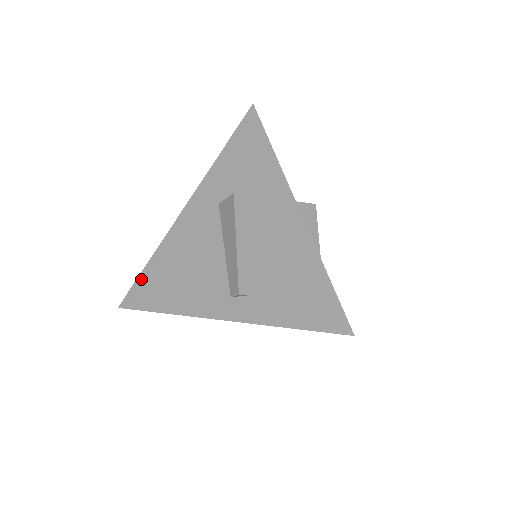
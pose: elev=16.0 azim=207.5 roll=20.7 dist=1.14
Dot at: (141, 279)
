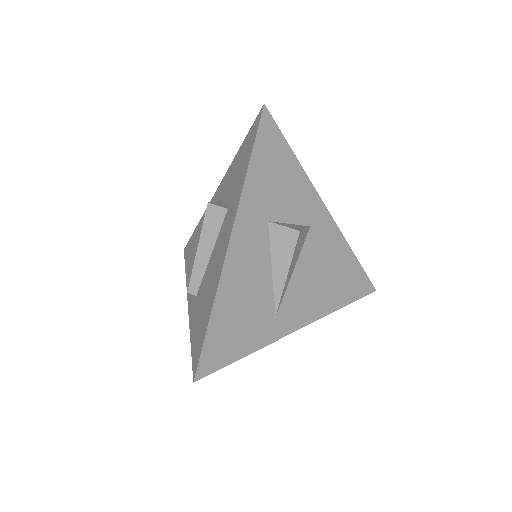
Dot at: (192, 236)
